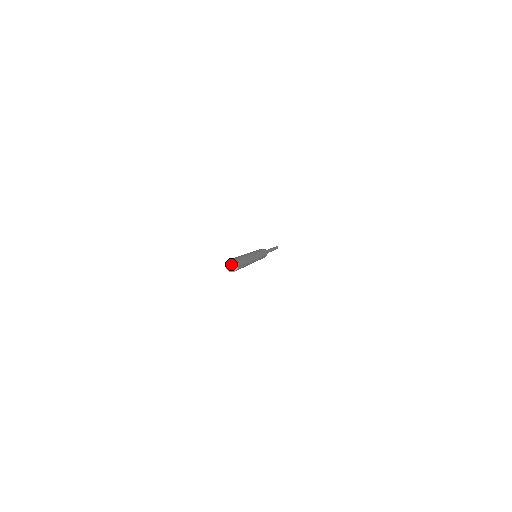
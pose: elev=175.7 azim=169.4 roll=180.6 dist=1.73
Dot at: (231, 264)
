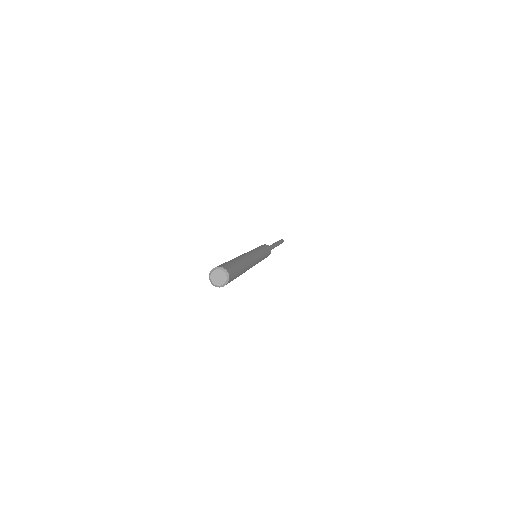
Dot at: (216, 277)
